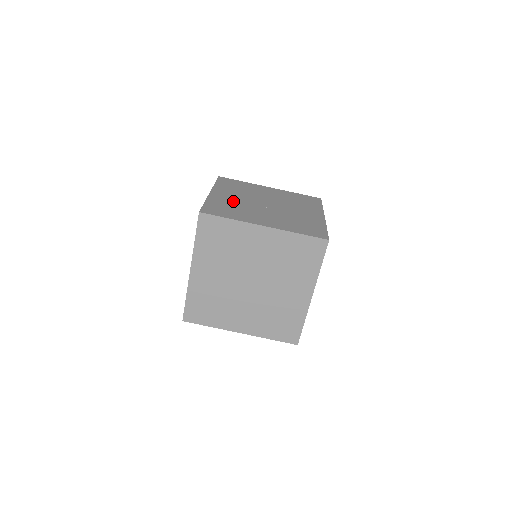
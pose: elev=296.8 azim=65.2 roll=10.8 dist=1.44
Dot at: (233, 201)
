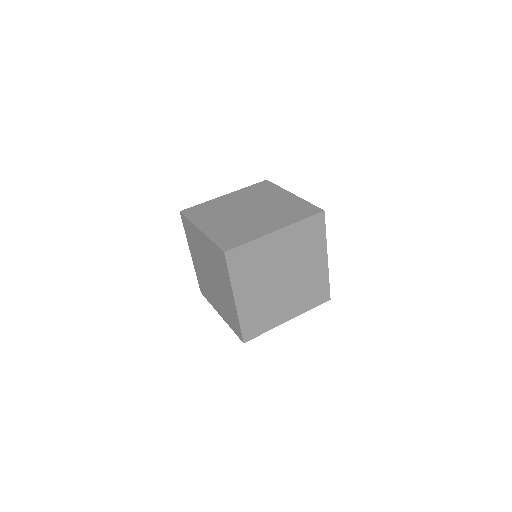
Dot at: (226, 226)
